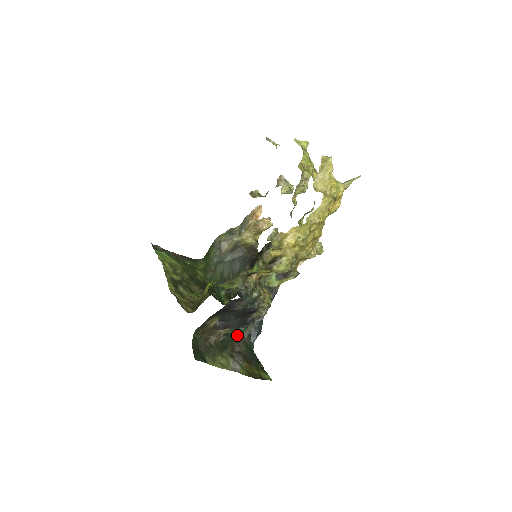
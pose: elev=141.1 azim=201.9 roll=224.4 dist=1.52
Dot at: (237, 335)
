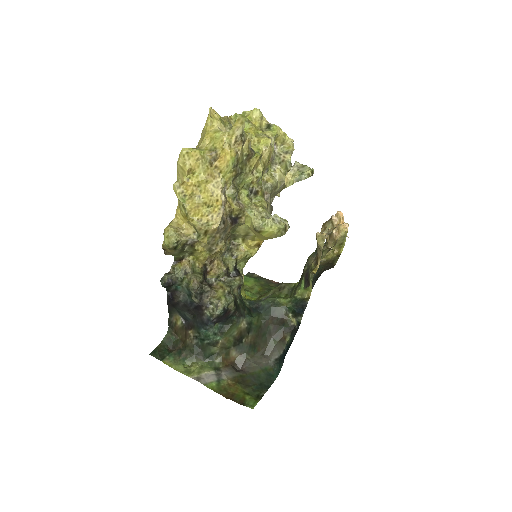
Dot at: (207, 340)
